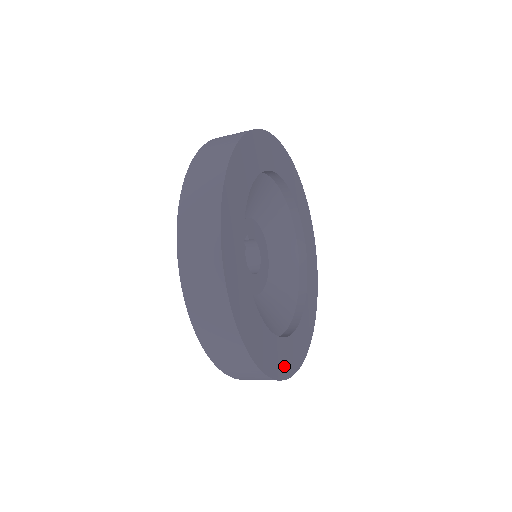
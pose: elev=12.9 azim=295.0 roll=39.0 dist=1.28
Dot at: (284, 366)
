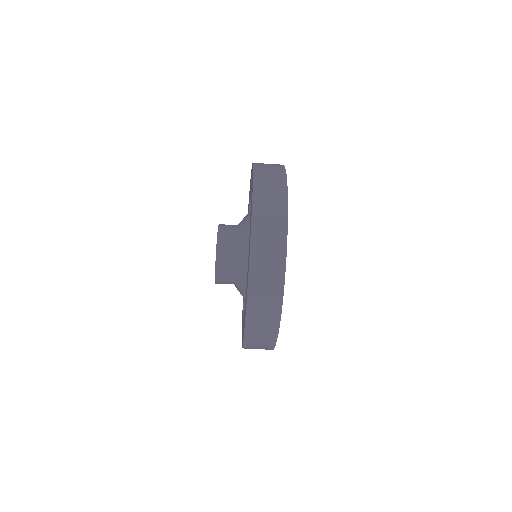
Dot at: occluded
